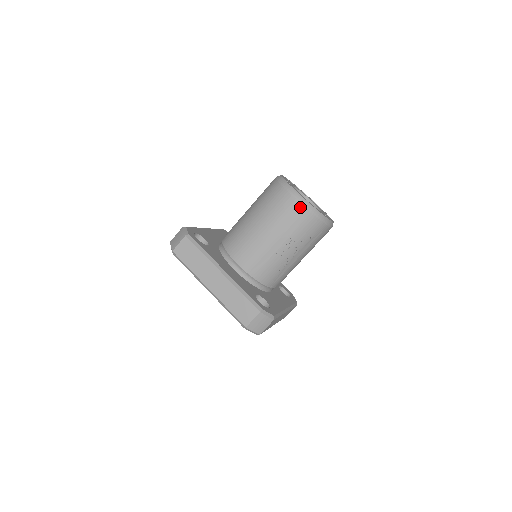
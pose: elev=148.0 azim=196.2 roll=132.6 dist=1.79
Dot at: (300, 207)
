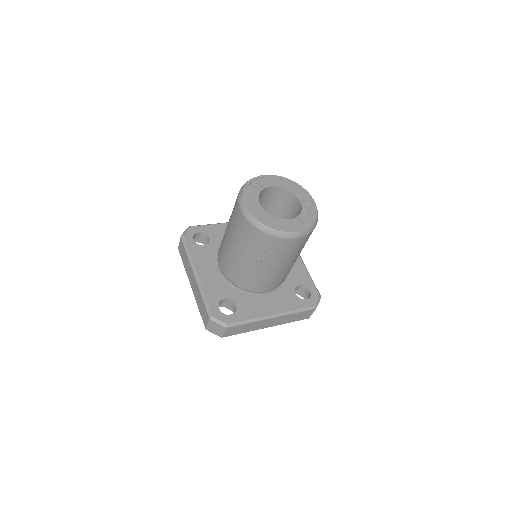
Dot at: (244, 219)
